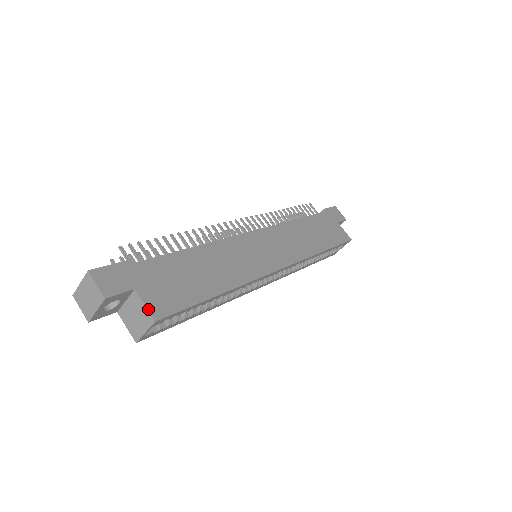
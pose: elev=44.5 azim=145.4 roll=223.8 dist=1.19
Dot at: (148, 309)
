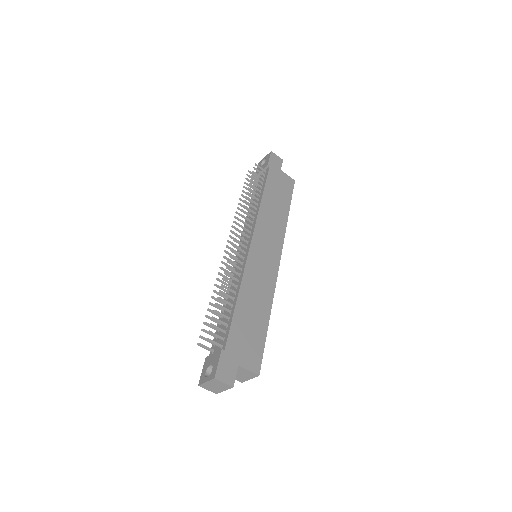
Dot at: (252, 371)
